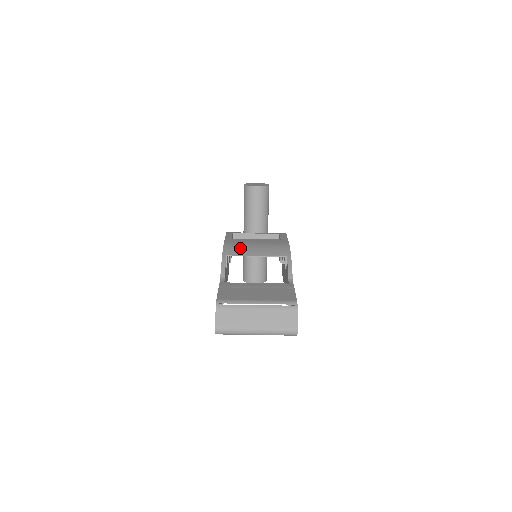
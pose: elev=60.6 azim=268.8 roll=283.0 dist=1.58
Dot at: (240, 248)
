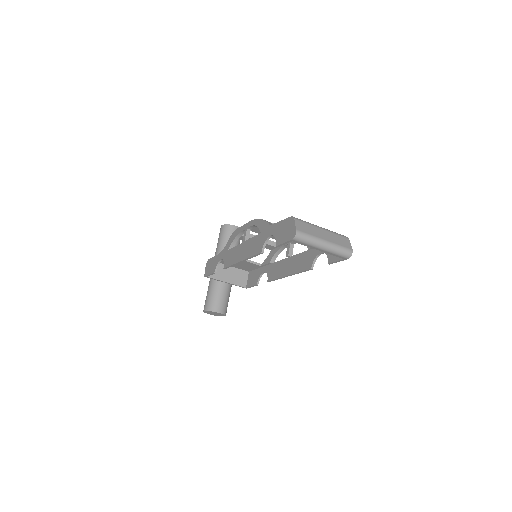
Dot at: occluded
